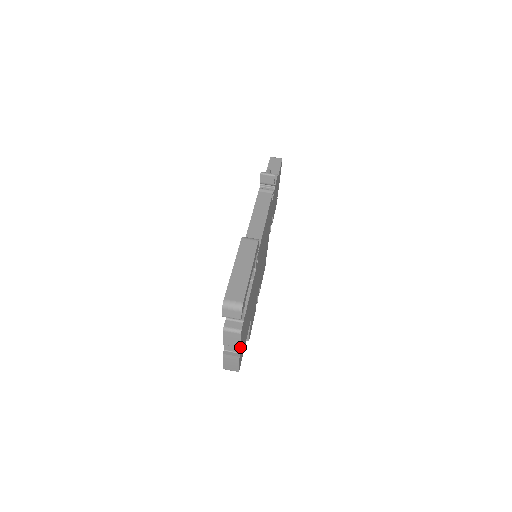
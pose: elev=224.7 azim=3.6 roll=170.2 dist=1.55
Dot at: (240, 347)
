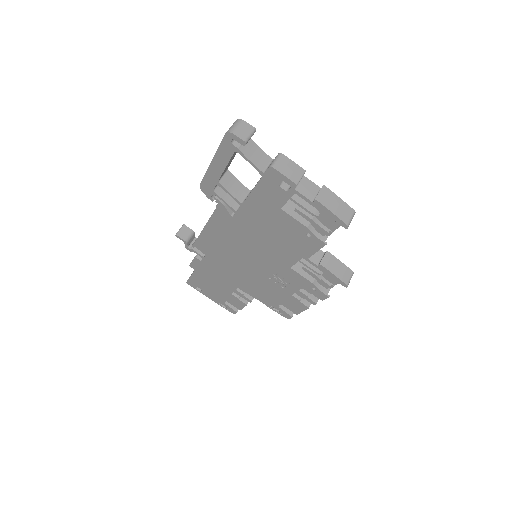
Dot at: (310, 181)
